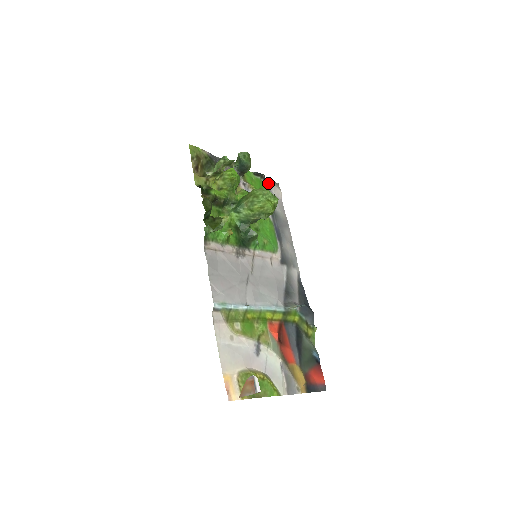
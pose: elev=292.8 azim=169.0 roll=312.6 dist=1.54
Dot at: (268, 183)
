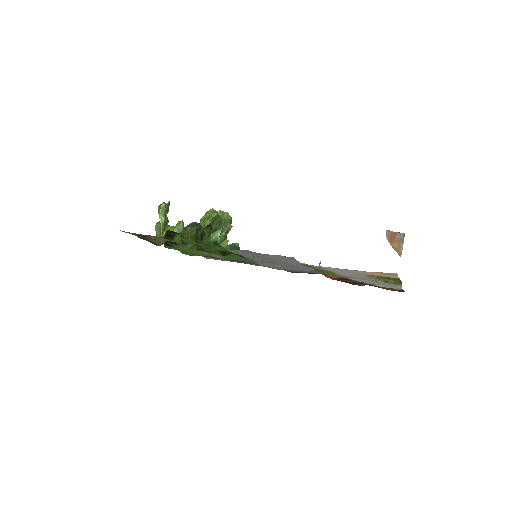
Dot at: occluded
